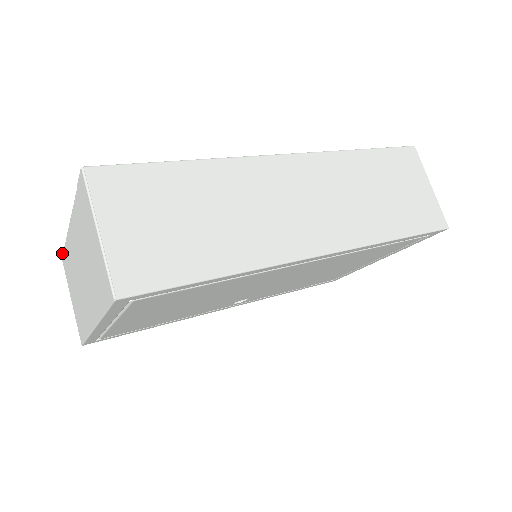
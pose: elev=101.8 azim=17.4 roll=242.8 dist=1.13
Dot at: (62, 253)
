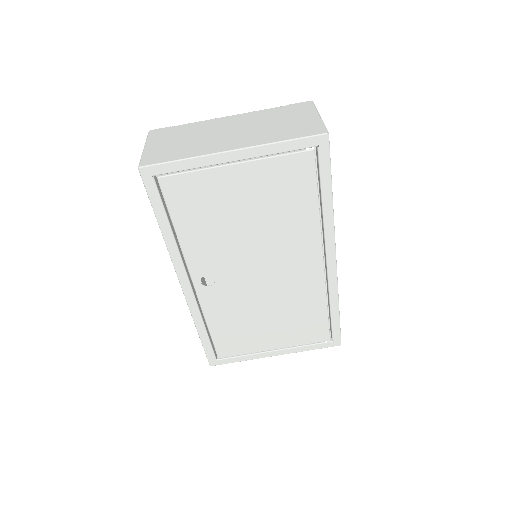
Dot at: (161, 128)
